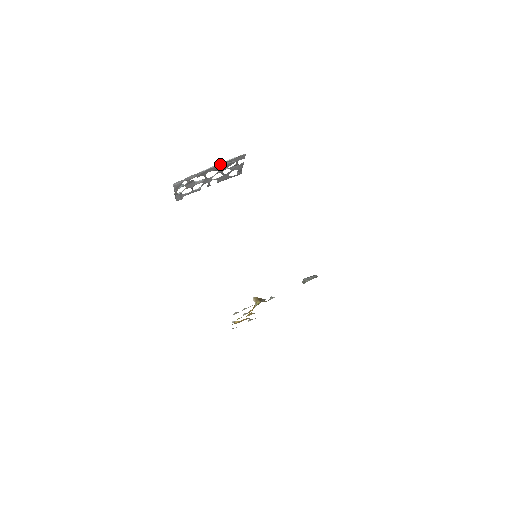
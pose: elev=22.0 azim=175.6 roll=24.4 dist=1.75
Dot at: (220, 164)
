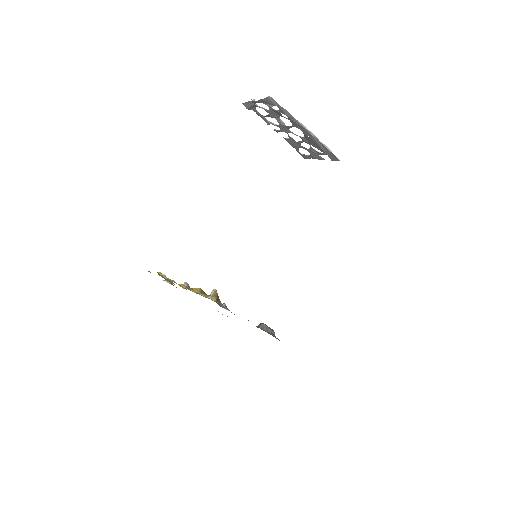
Dot at: (317, 139)
